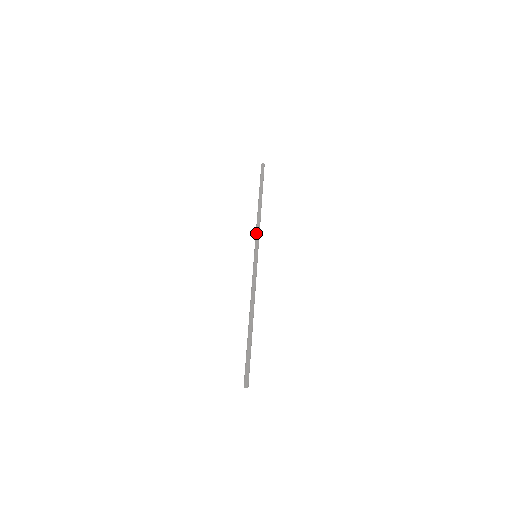
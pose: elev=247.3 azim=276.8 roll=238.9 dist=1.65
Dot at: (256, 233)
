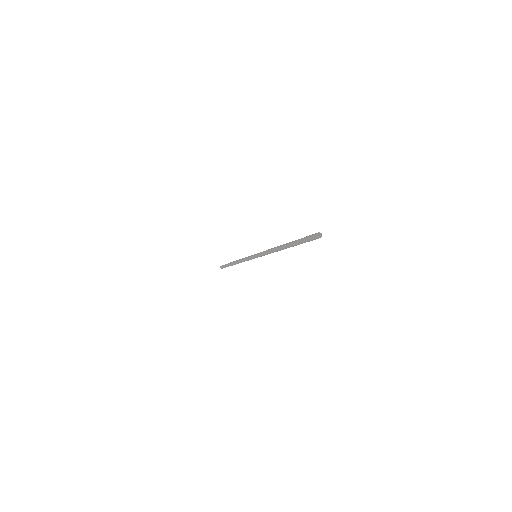
Dot at: occluded
